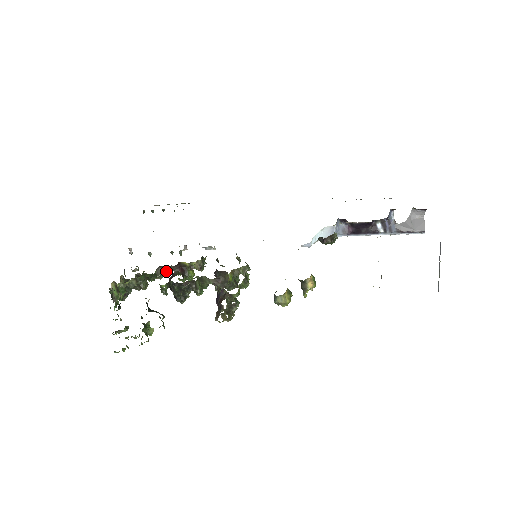
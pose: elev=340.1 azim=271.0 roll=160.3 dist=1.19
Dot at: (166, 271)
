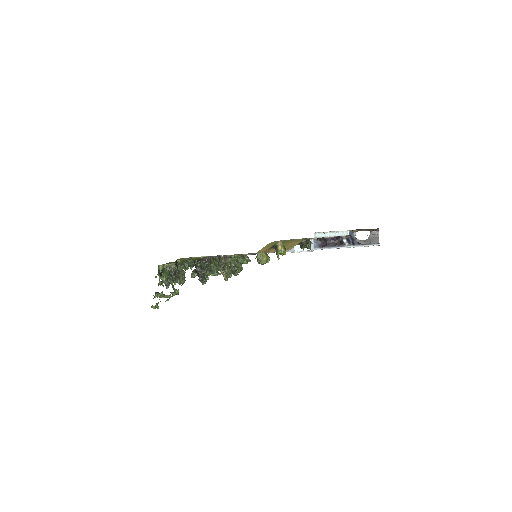
Dot at: occluded
